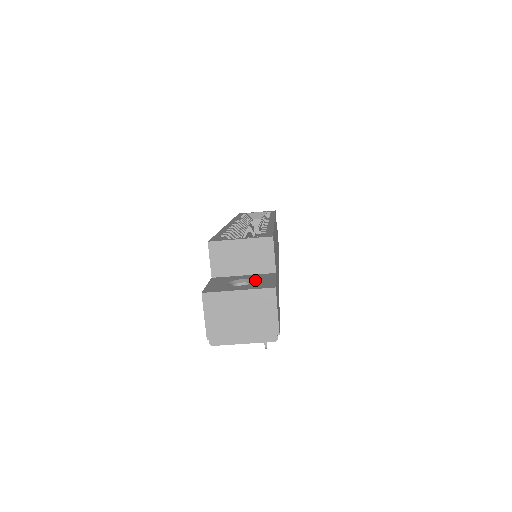
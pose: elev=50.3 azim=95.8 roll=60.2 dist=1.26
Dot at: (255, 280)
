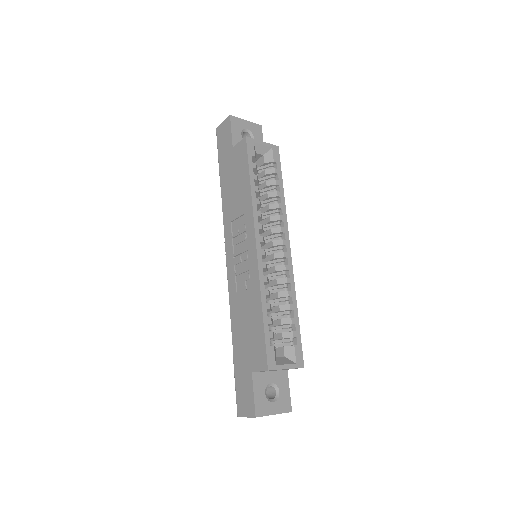
Dot at: (279, 389)
